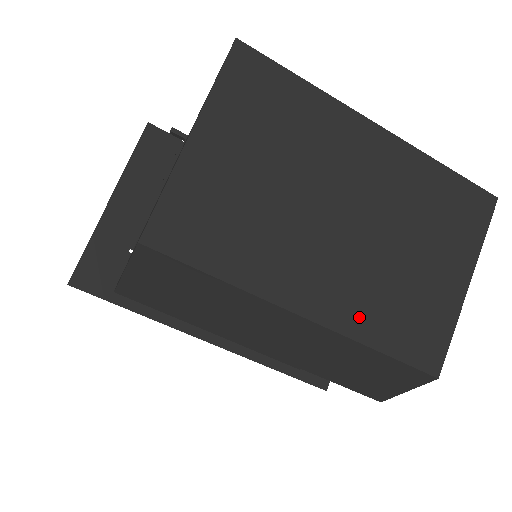
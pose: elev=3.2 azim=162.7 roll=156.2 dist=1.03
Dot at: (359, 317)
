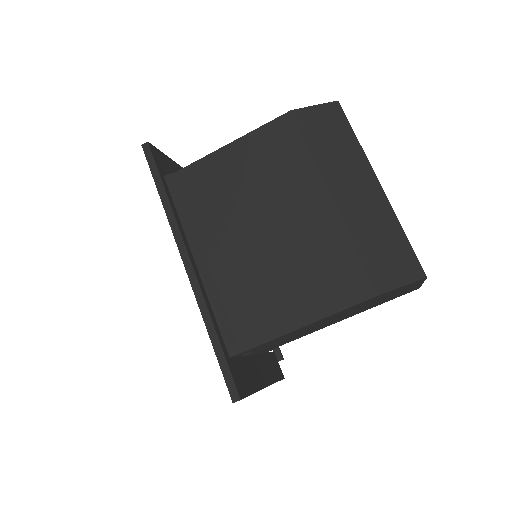
Dot at: occluded
